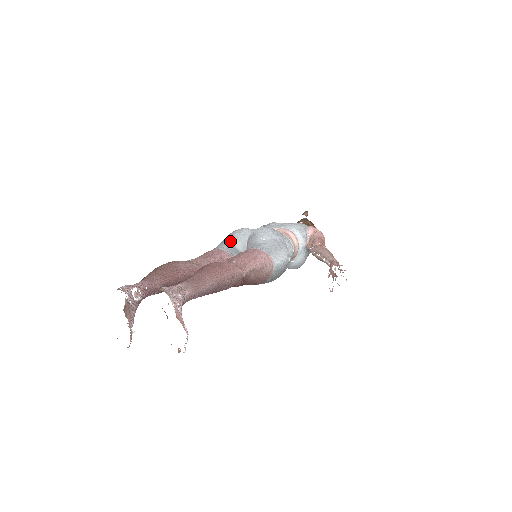
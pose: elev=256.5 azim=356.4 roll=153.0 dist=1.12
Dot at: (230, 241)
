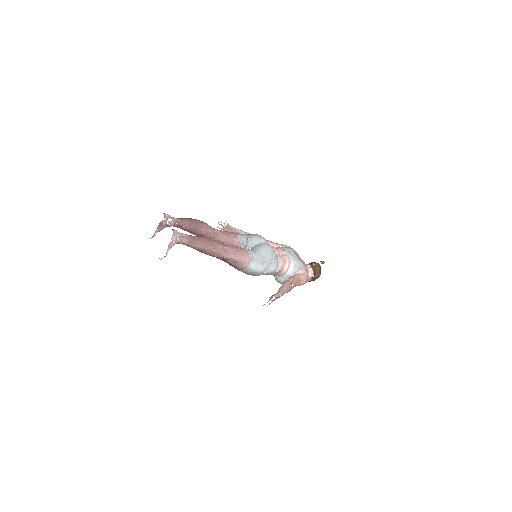
Dot at: (249, 237)
